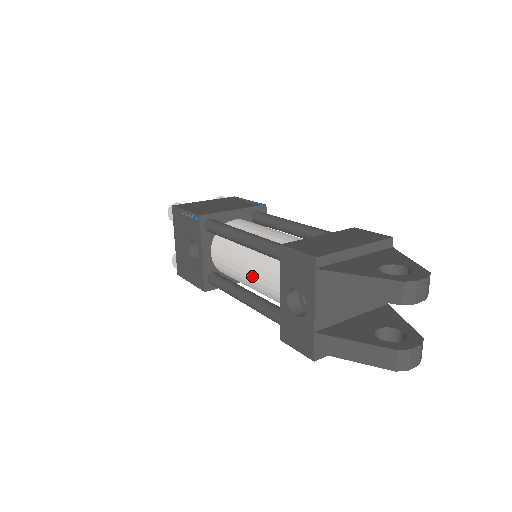
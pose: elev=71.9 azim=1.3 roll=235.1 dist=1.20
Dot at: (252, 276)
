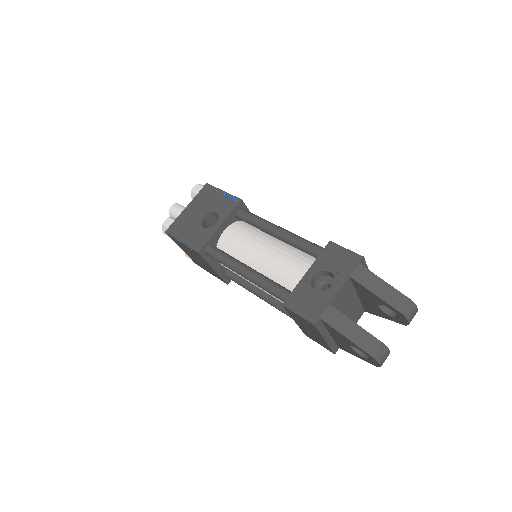
Dot at: (268, 258)
